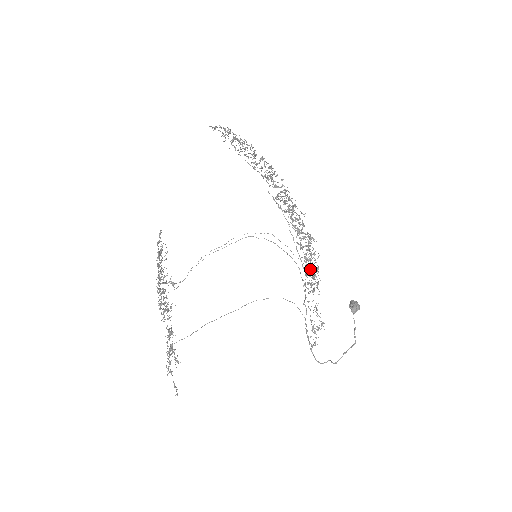
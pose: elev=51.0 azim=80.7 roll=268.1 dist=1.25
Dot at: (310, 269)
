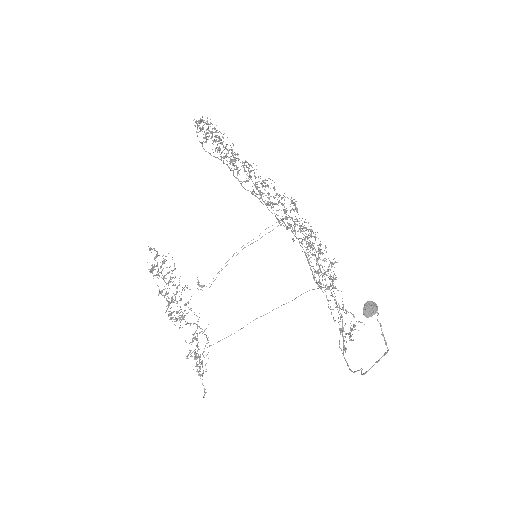
Dot at: occluded
